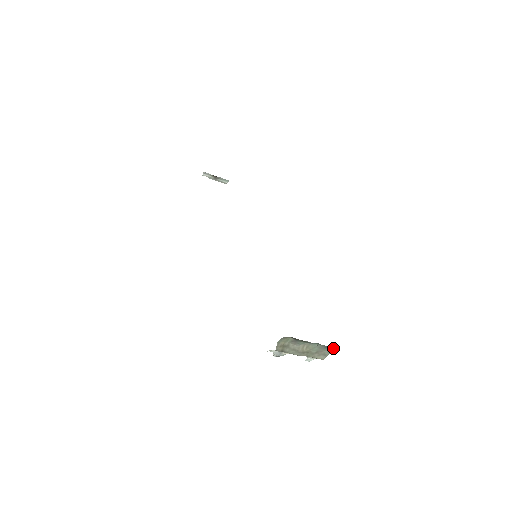
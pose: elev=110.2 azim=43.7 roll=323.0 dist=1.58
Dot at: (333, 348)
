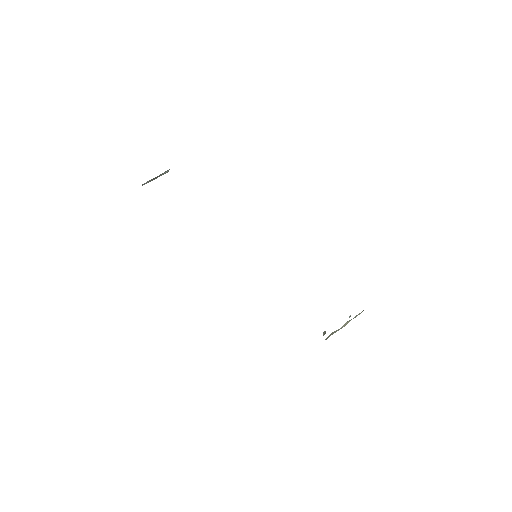
Dot at: occluded
